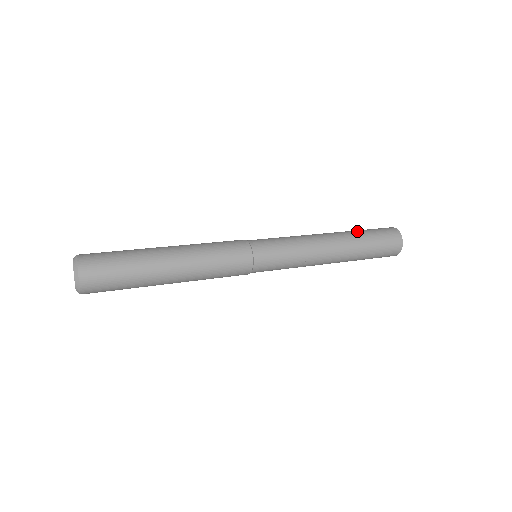
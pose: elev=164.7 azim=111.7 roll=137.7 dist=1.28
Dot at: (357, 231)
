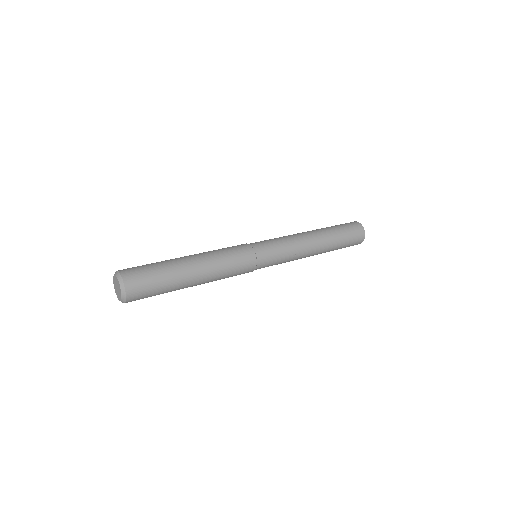
Dot at: occluded
